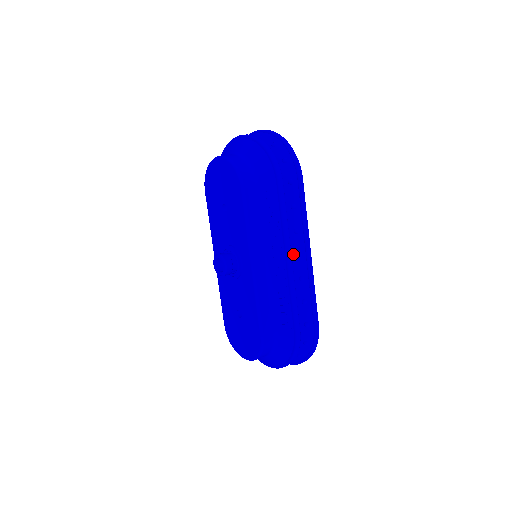
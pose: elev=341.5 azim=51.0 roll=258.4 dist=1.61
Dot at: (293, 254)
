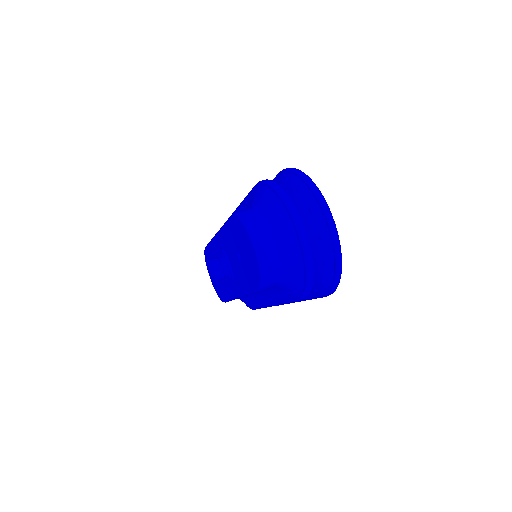
Dot at: occluded
